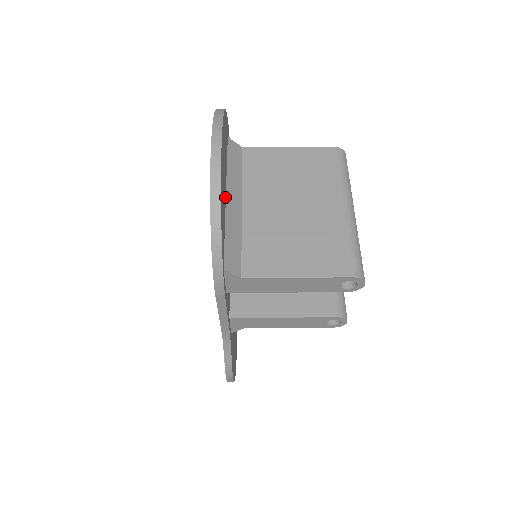
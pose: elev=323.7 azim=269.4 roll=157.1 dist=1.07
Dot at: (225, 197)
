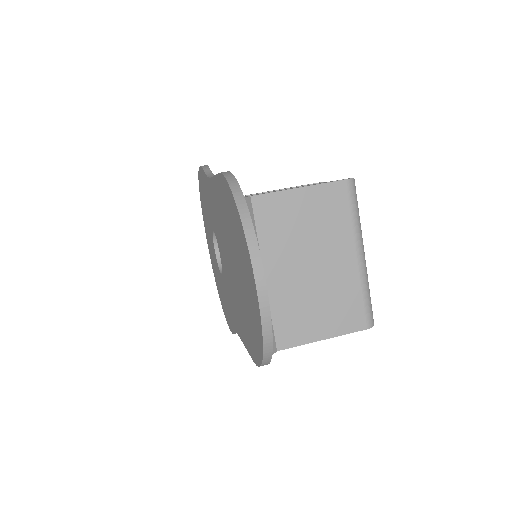
Dot at: occluded
